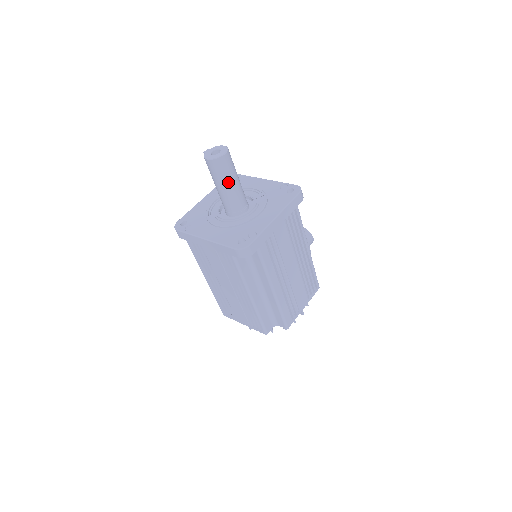
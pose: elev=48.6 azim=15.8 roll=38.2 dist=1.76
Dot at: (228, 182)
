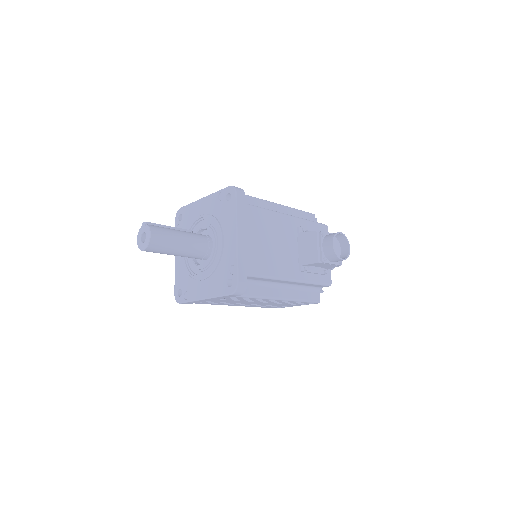
Dot at: occluded
